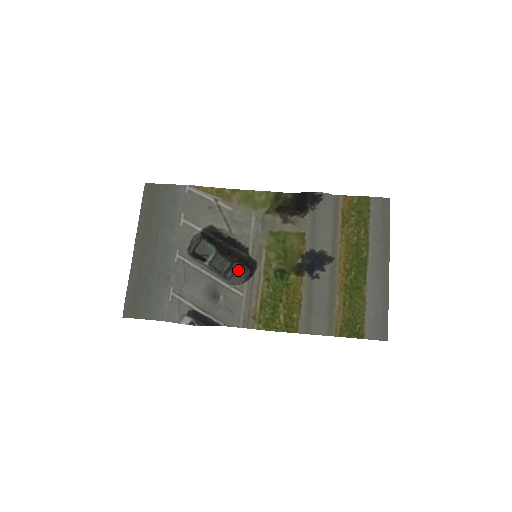
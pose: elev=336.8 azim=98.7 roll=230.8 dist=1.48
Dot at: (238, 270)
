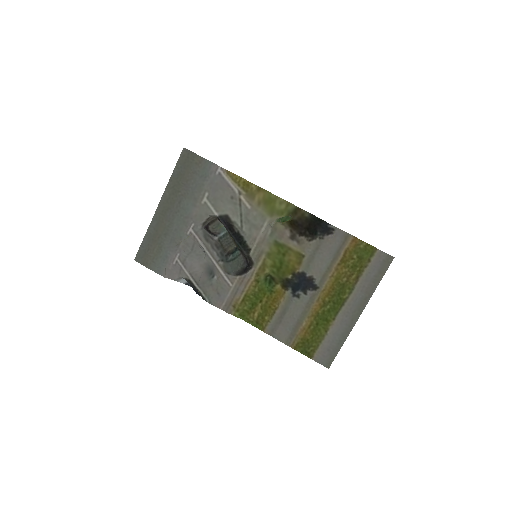
Dot at: (239, 257)
